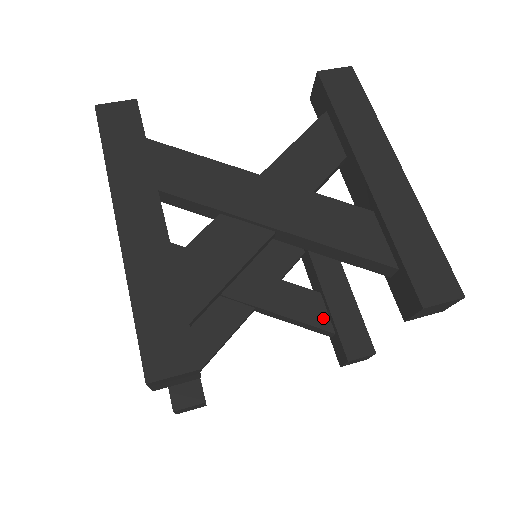
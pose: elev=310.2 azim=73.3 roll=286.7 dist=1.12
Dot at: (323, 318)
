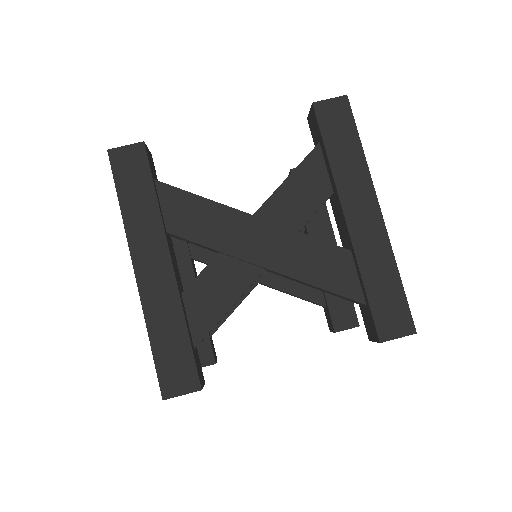
Dot at: (317, 293)
